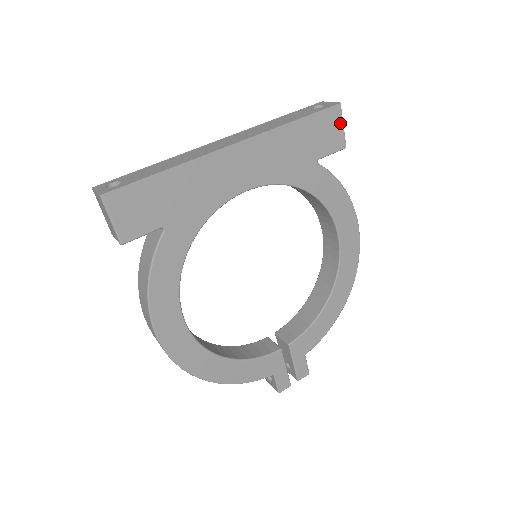
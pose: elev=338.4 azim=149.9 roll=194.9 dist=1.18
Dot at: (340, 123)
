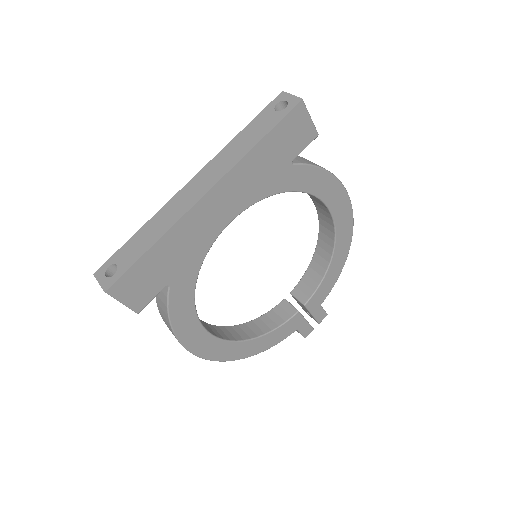
Dot at: (307, 117)
